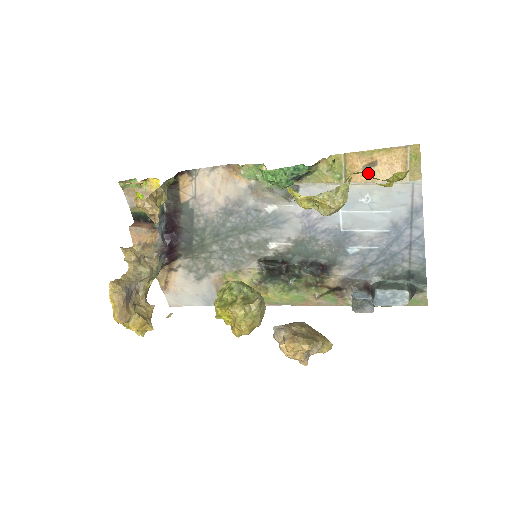
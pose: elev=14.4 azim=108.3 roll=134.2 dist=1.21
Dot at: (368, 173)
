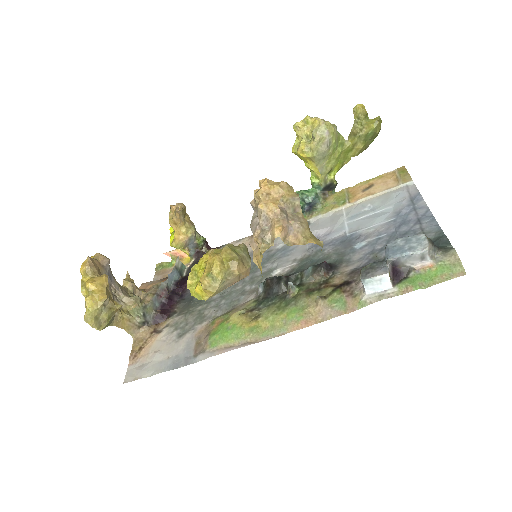
Dot at: (367, 192)
